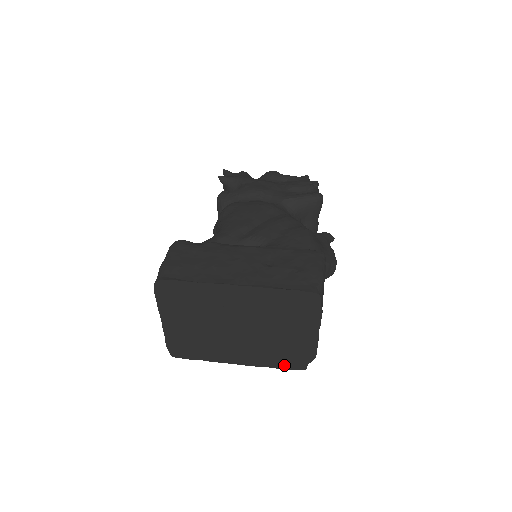
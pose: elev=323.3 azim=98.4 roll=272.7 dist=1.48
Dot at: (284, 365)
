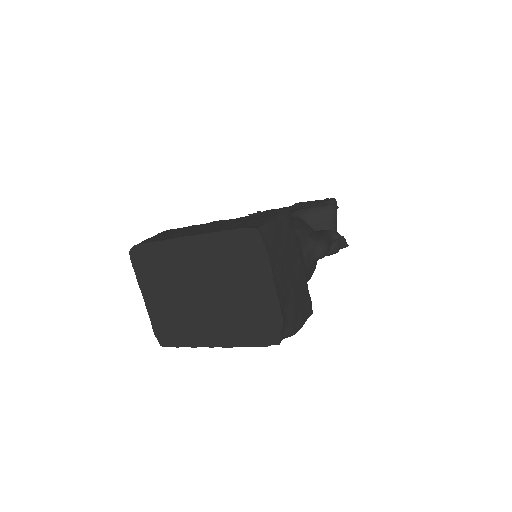
Dot at: (257, 340)
